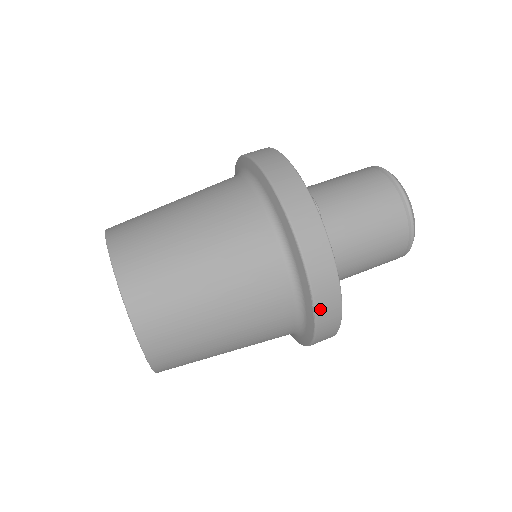
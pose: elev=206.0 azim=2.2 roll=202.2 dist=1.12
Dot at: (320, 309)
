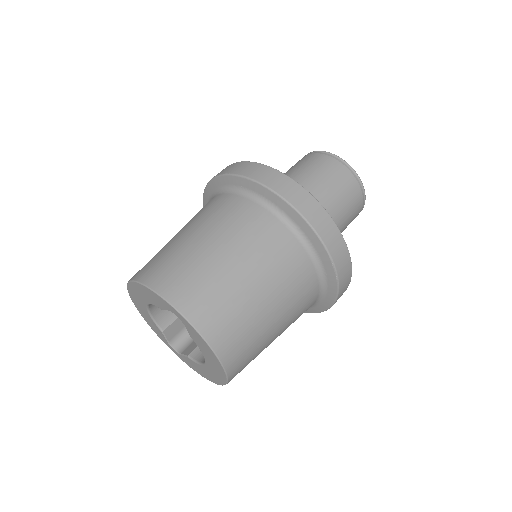
Dot at: (341, 277)
